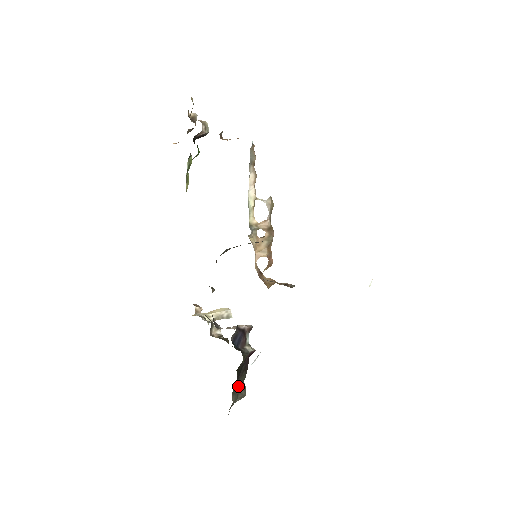
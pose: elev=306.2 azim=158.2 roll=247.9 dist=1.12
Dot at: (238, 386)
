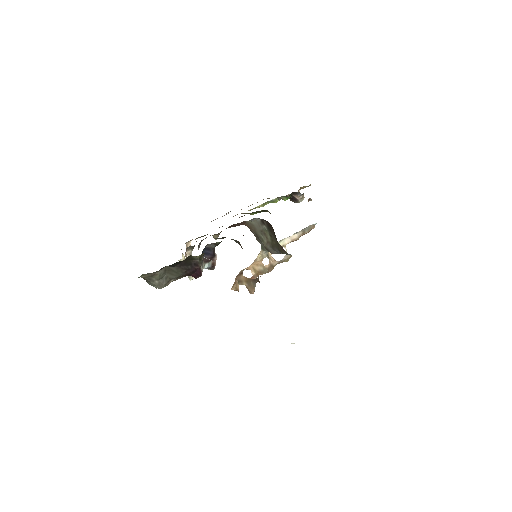
Dot at: (171, 272)
